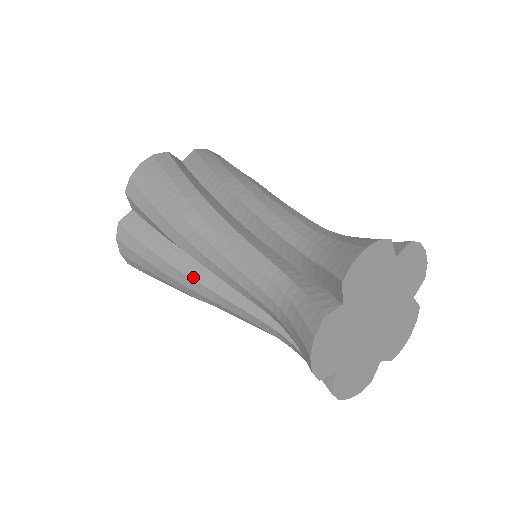
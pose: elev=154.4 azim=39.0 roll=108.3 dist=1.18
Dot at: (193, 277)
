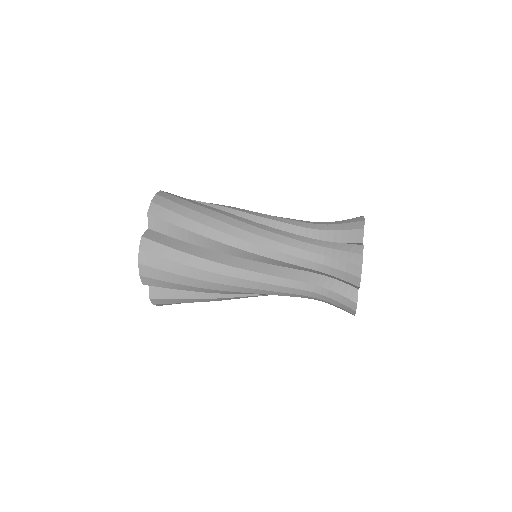
Dot at: (235, 296)
